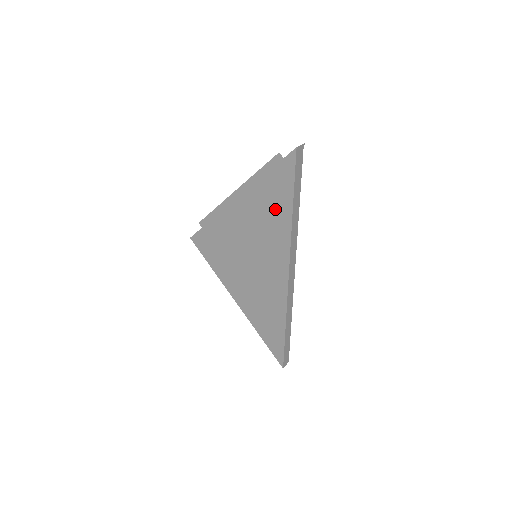
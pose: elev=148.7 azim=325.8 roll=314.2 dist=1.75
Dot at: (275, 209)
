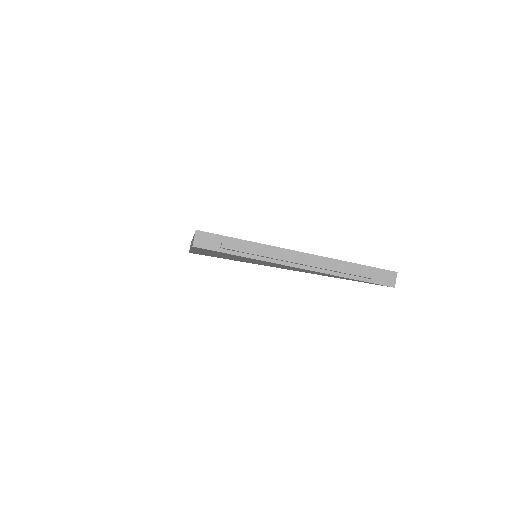
Dot at: occluded
